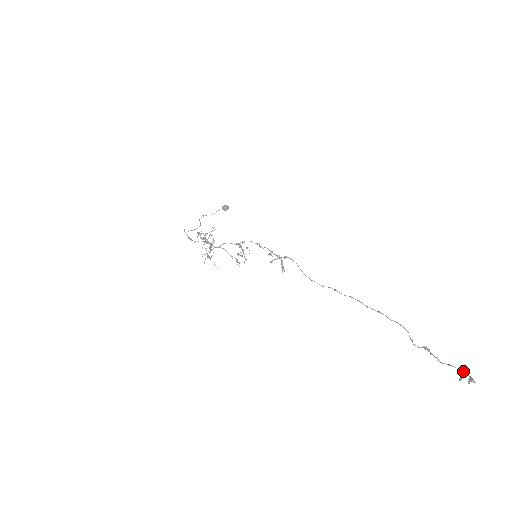
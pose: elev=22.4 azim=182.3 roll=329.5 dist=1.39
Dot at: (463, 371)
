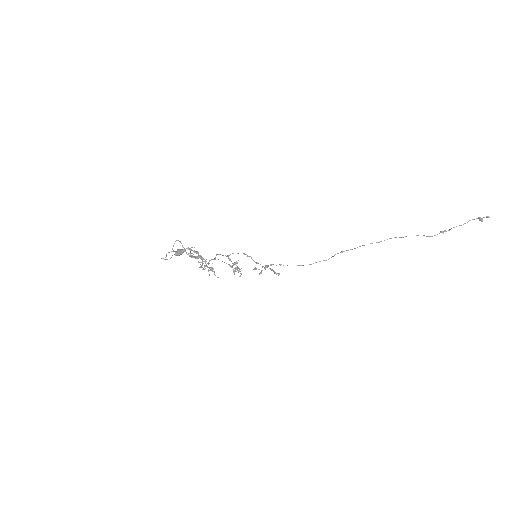
Dot at: (478, 217)
